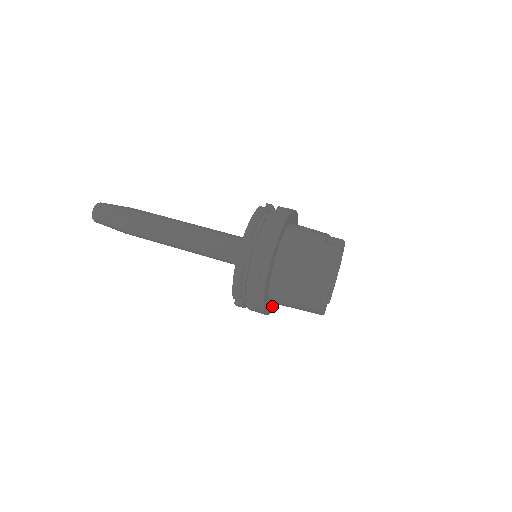
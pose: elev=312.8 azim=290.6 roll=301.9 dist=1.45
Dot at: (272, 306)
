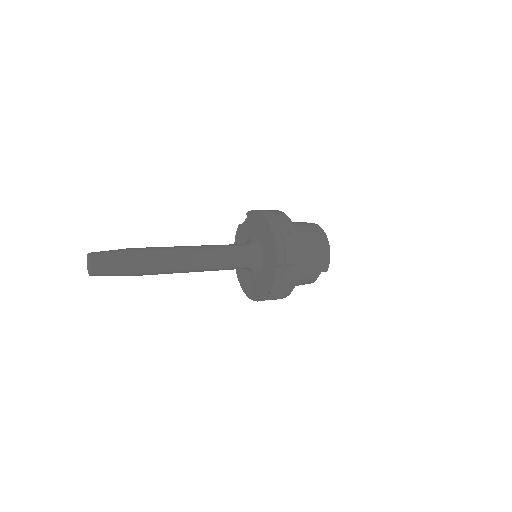
Dot at: occluded
